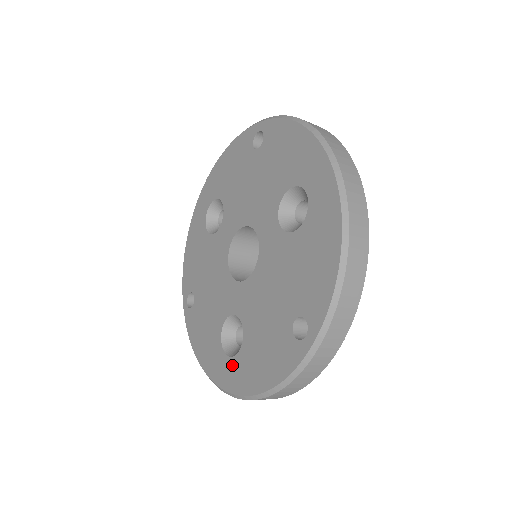
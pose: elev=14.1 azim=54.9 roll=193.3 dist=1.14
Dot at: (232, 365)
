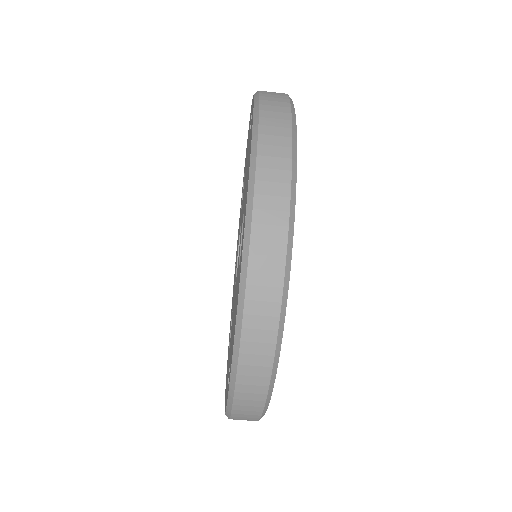
Dot at: occluded
